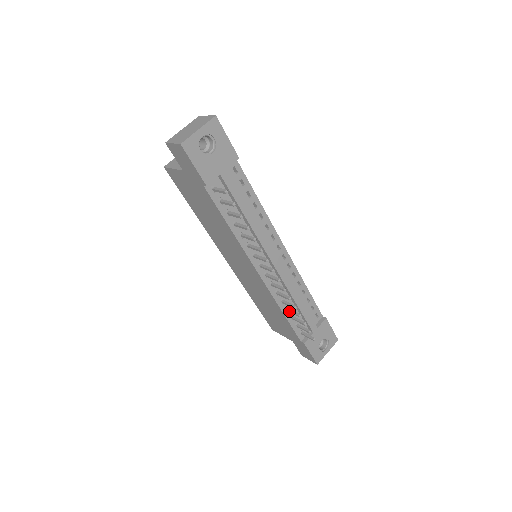
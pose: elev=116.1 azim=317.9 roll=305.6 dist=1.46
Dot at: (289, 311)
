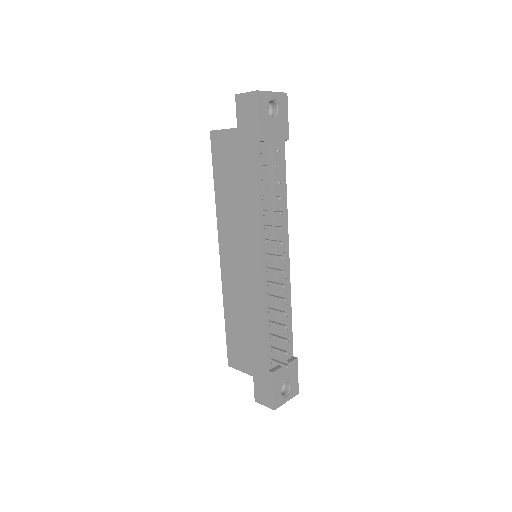
Dot at: (273, 323)
